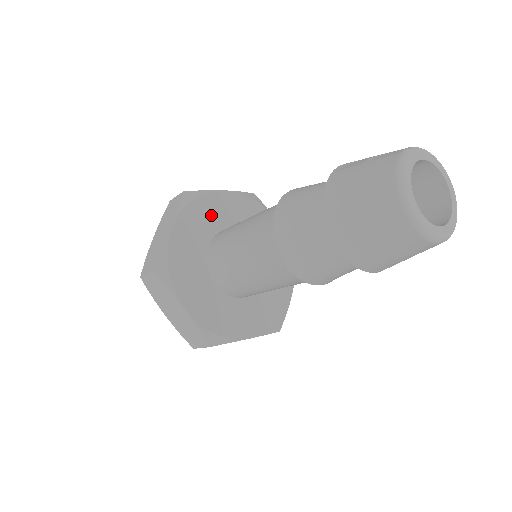
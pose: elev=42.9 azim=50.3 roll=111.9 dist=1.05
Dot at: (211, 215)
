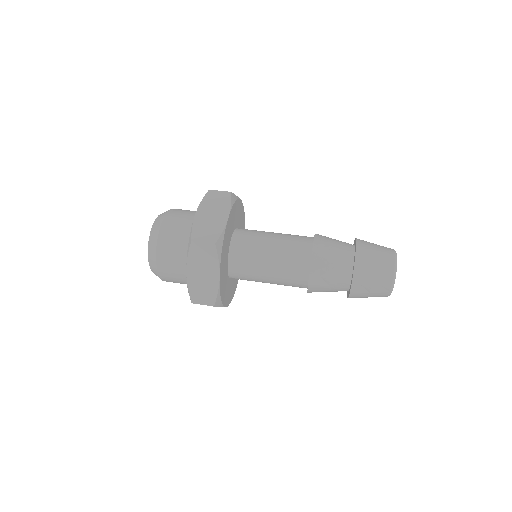
Dot at: (242, 227)
